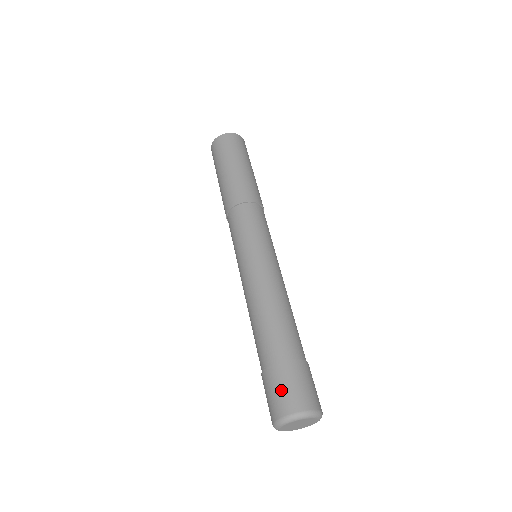
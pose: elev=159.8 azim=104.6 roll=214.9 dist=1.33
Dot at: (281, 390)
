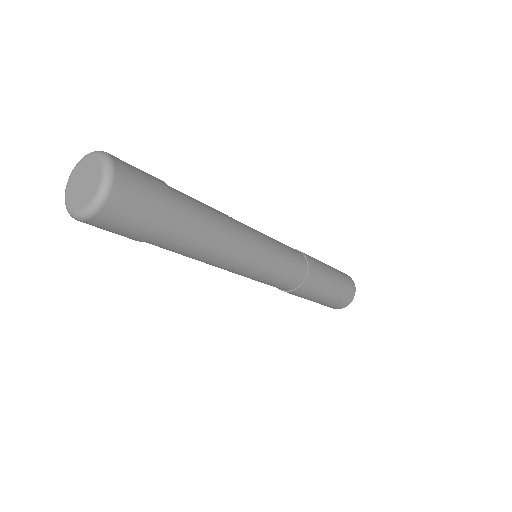
Dot at: occluded
